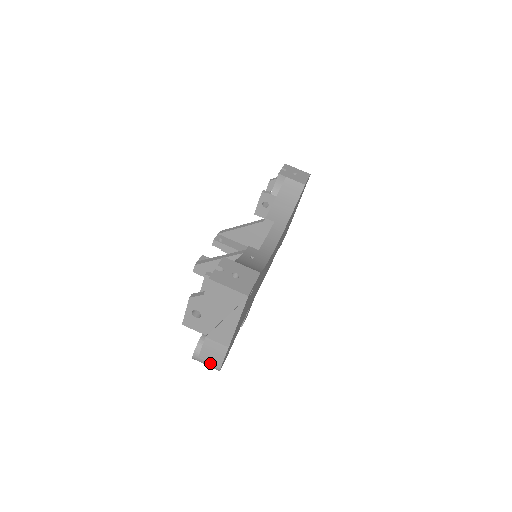
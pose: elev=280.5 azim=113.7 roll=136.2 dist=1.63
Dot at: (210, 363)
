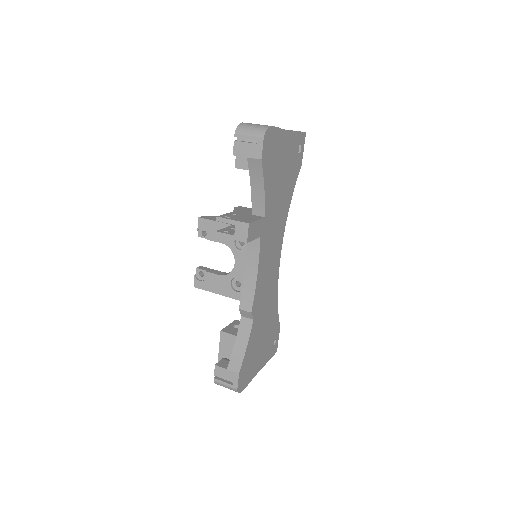
Dot at: (260, 125)
